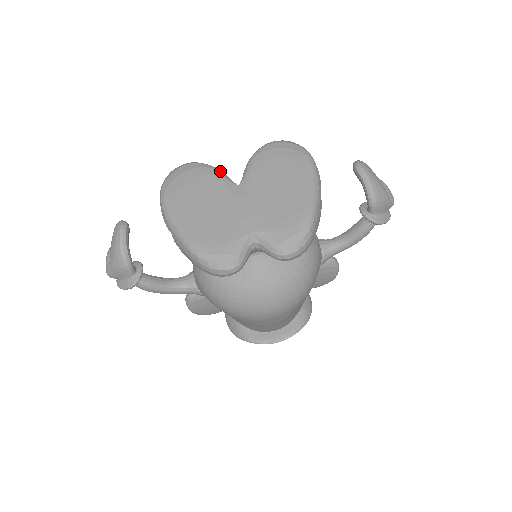
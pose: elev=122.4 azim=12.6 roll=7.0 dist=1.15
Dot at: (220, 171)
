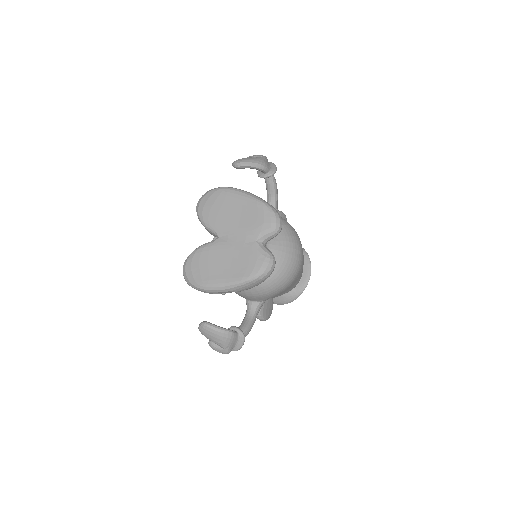
Dot at: (202, 245)
